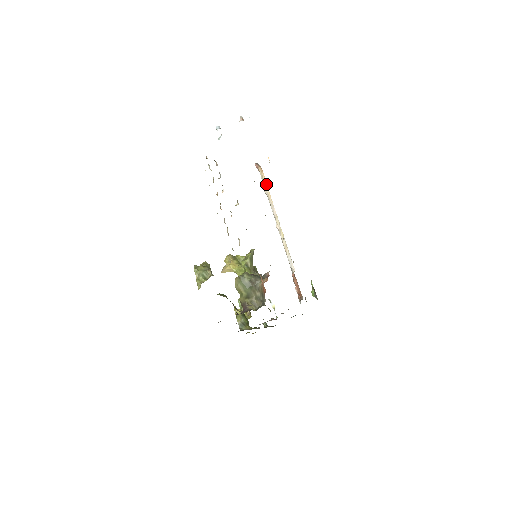
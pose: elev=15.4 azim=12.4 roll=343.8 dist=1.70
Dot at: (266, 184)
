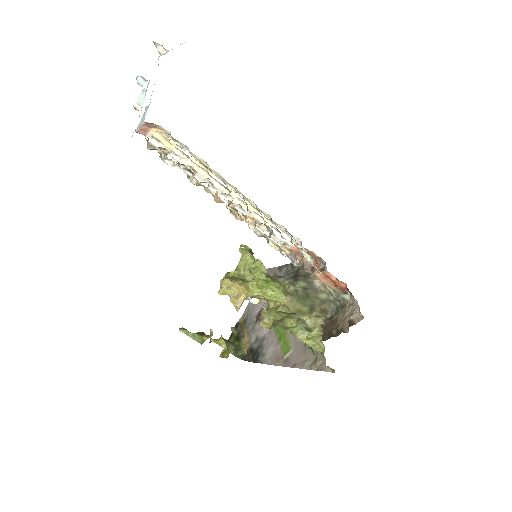
Dot at: (183, 150)
